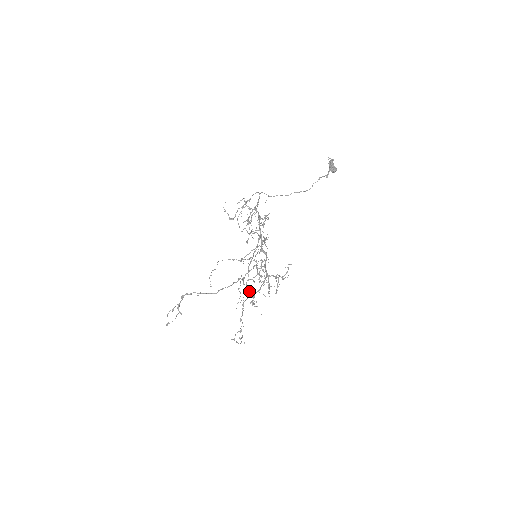
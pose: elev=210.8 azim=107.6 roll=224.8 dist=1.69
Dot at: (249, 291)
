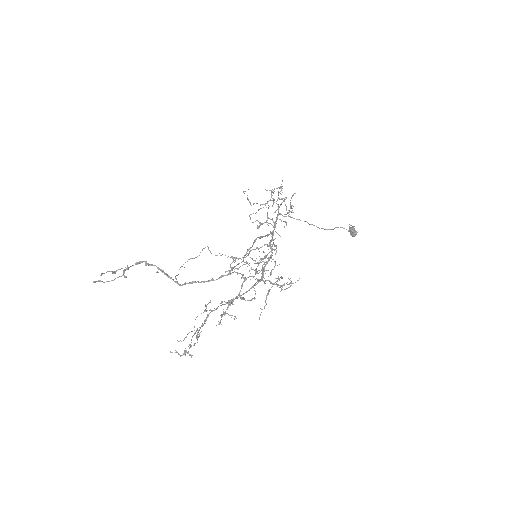
Dot at: (247, 262)
